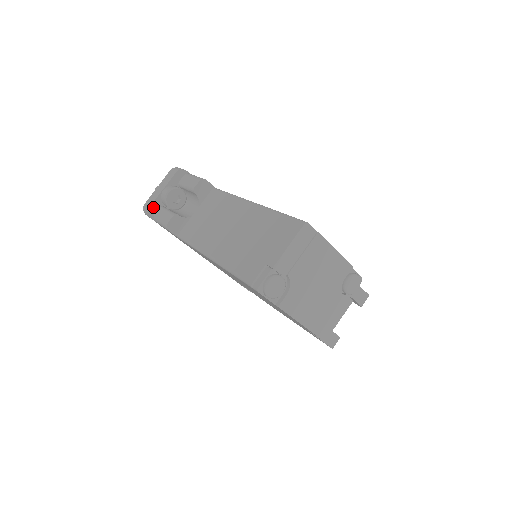
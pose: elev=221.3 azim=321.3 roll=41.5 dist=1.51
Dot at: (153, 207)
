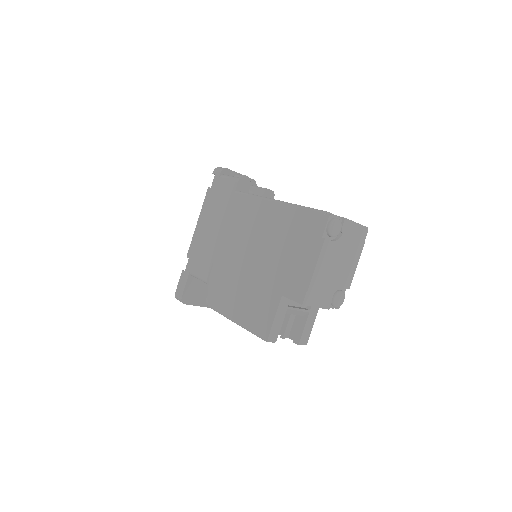
Dot at: (228, 171)
